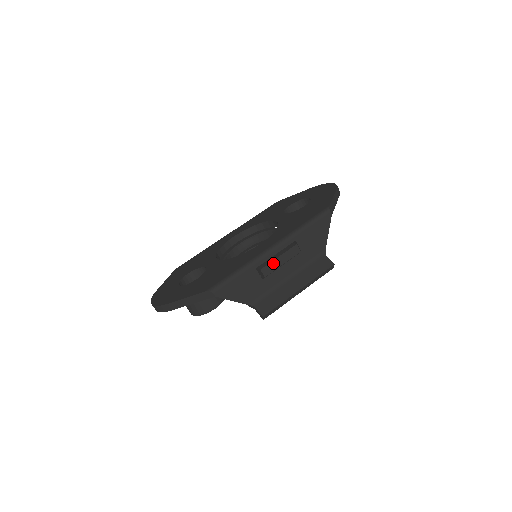
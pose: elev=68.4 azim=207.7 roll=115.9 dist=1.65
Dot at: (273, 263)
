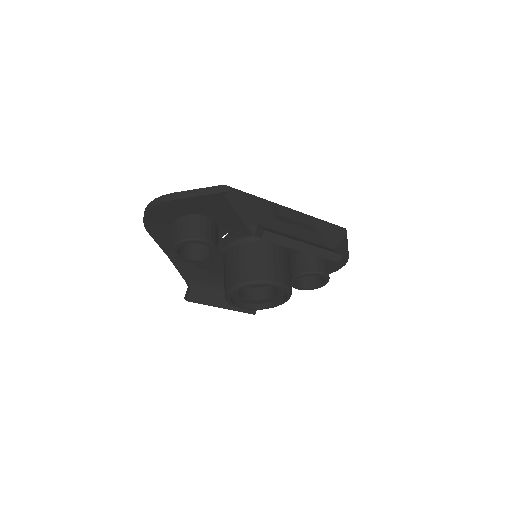
Dot at: (289, 213)
